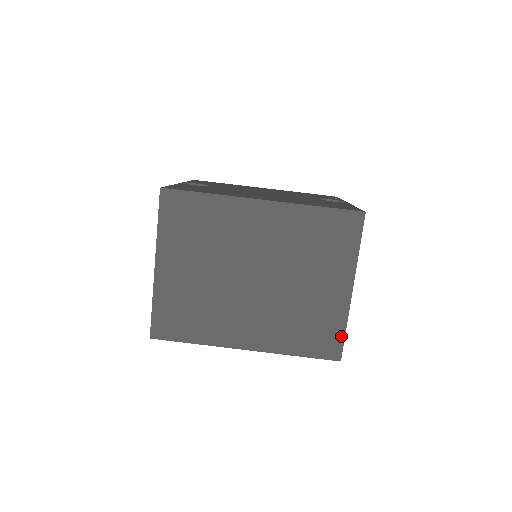
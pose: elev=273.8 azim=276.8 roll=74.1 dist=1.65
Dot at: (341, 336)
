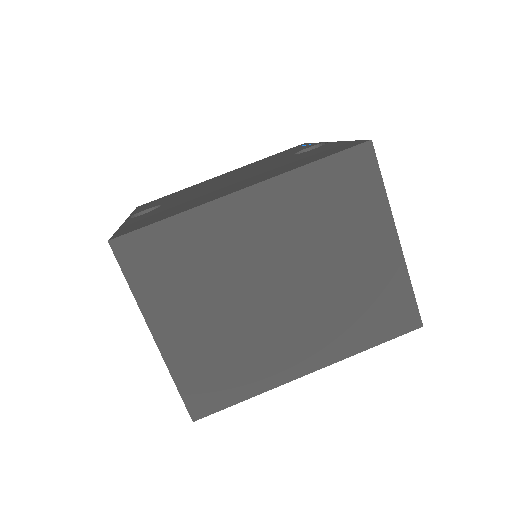
Dot at: (410, 298)
